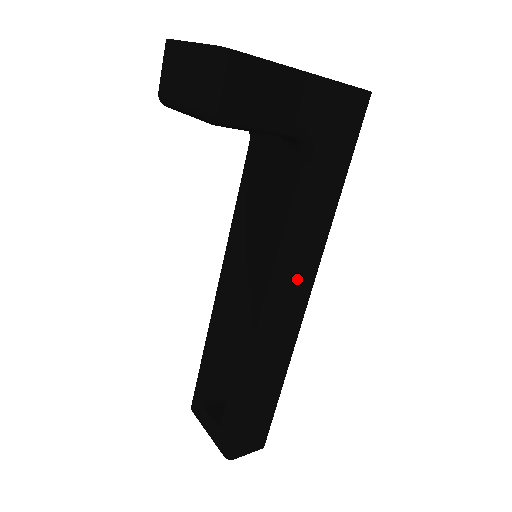
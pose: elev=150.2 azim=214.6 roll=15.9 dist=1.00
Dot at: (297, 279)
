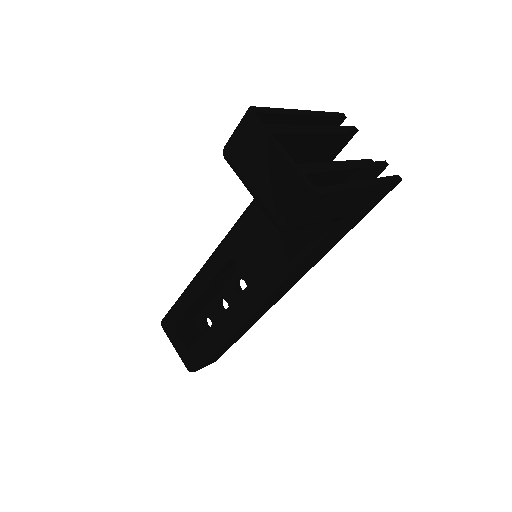
Dot at: (286, 286)
